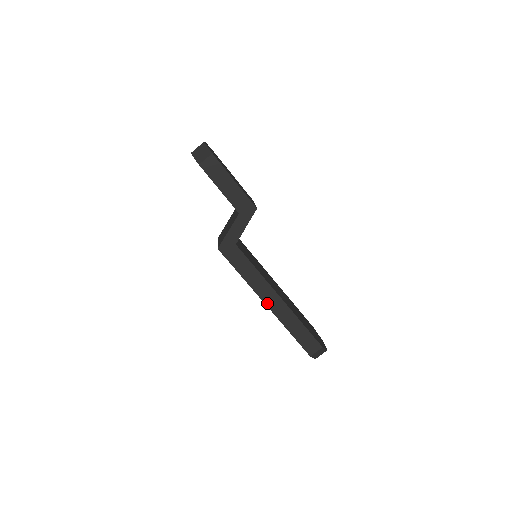
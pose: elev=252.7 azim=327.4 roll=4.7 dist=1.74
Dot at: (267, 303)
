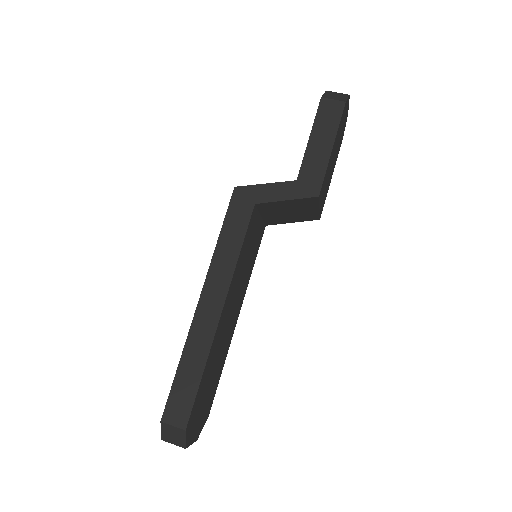
Dot at: (203, 299)
